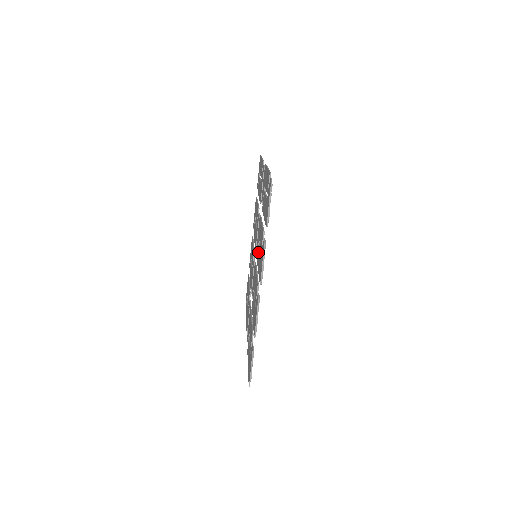
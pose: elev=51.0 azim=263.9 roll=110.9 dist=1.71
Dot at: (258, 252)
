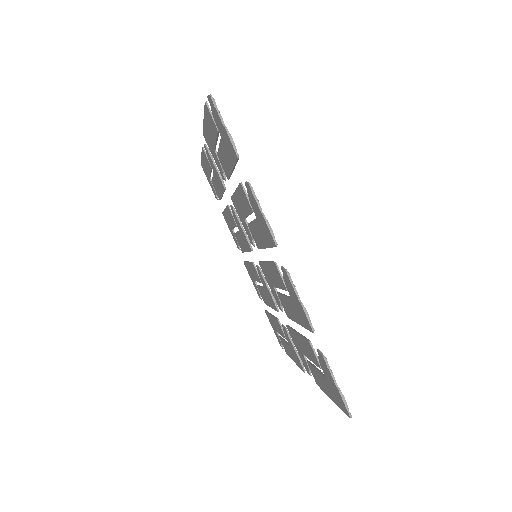
Dot at: (252, 232)
